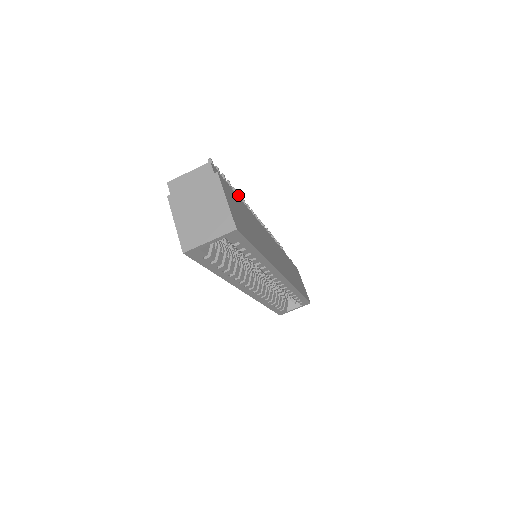
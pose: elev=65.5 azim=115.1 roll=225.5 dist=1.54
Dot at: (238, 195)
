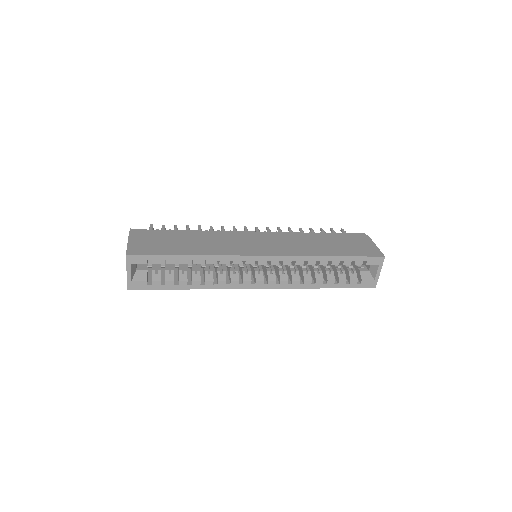
Dot at: (200, 228)
